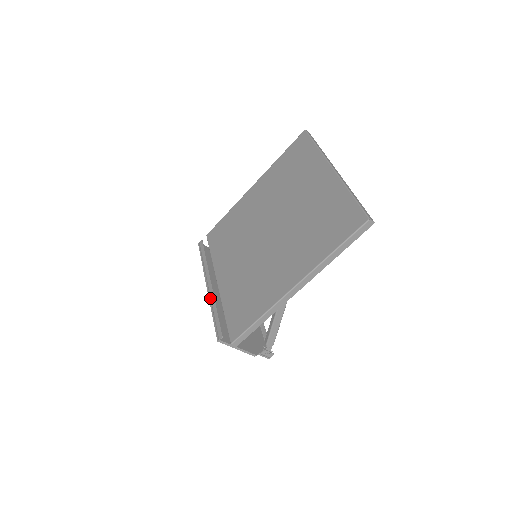
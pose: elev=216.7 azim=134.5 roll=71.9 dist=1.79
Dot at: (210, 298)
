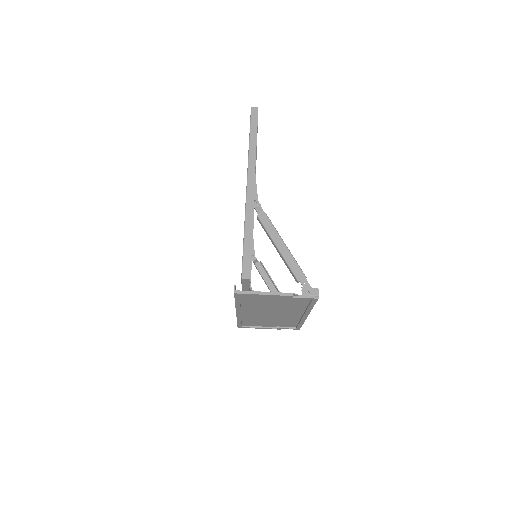
Dot at: occluded
